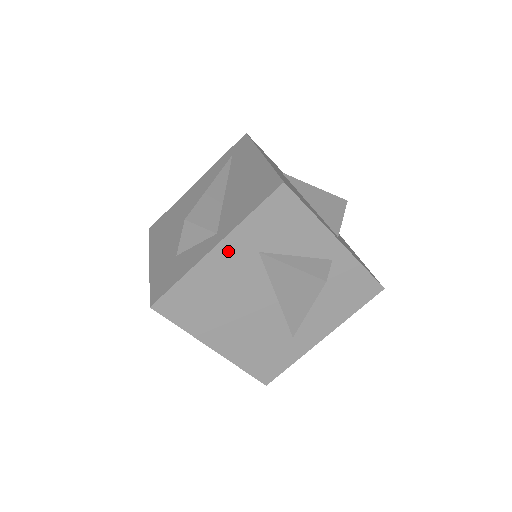
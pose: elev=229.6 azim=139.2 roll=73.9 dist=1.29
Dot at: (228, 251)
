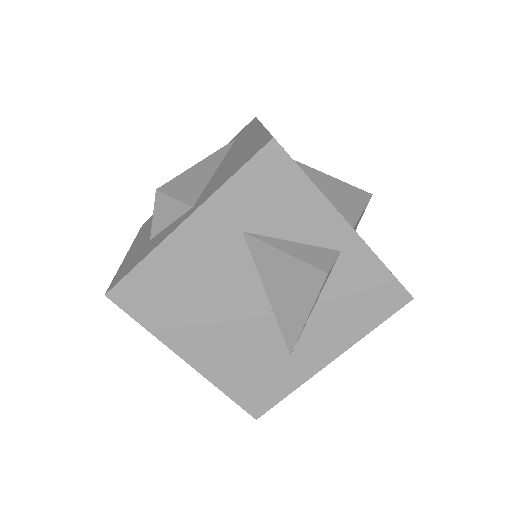
Dot at: (202, 227)
